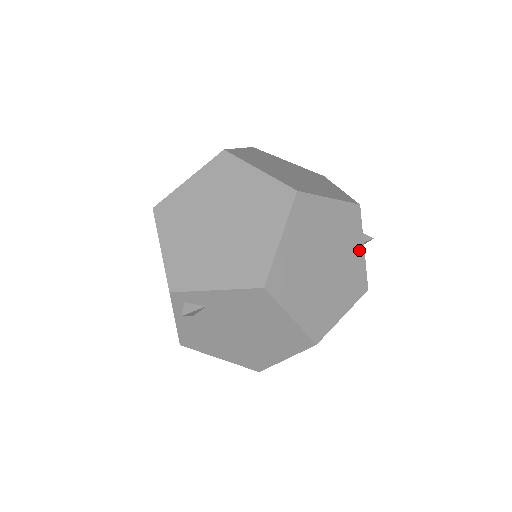
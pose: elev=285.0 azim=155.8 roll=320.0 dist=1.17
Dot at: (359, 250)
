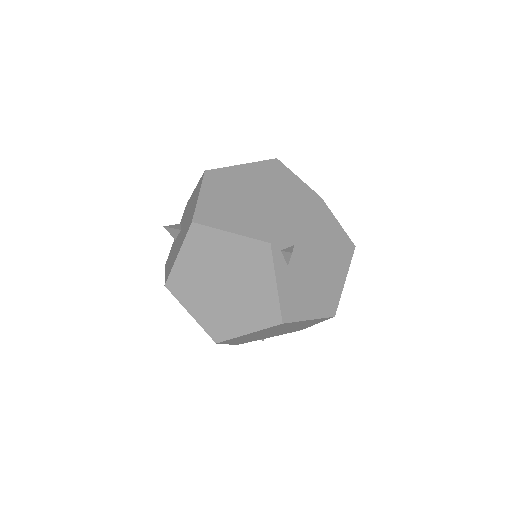
Dot at: occluded
